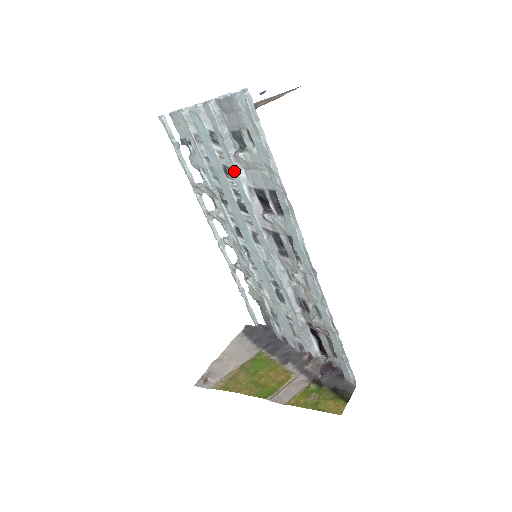
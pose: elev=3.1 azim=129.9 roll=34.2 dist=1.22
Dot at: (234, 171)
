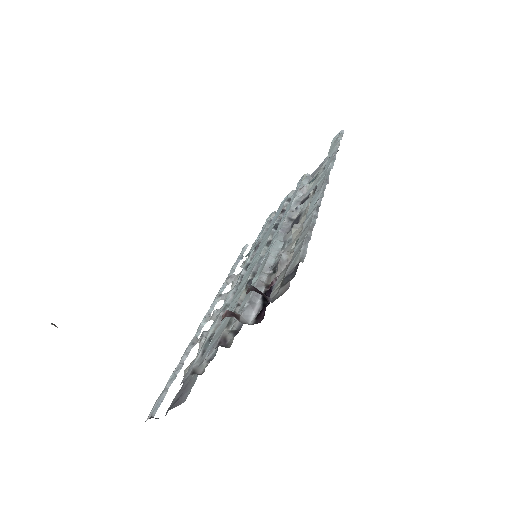
Dot at: occluded
